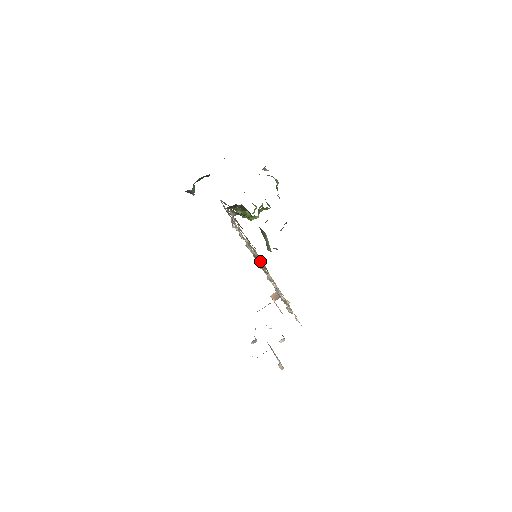
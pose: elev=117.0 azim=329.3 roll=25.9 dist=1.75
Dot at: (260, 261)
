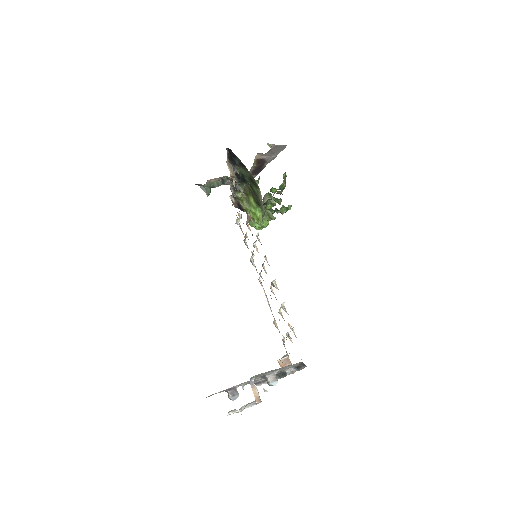
Dot at: occluded
